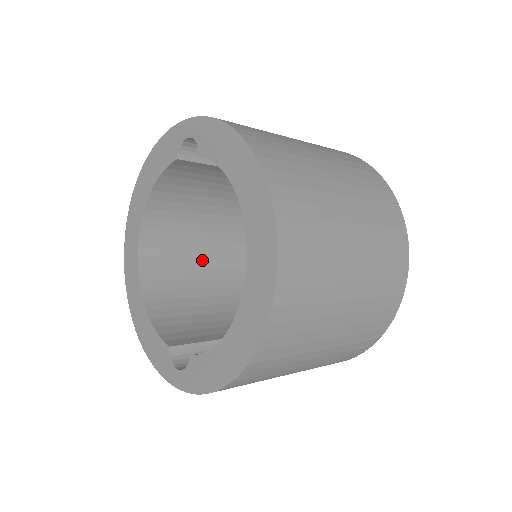
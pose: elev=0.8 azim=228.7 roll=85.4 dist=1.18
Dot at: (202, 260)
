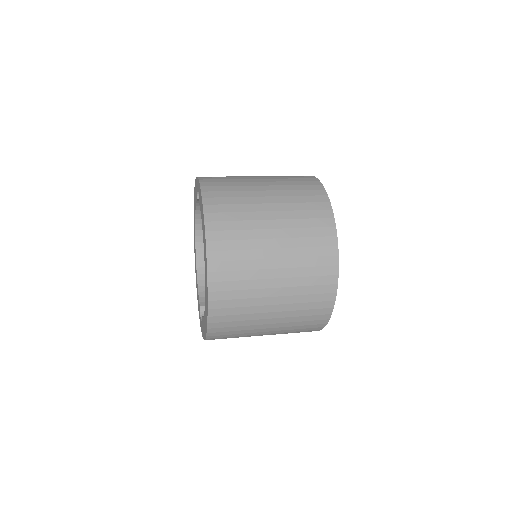
Dot at: occluded
